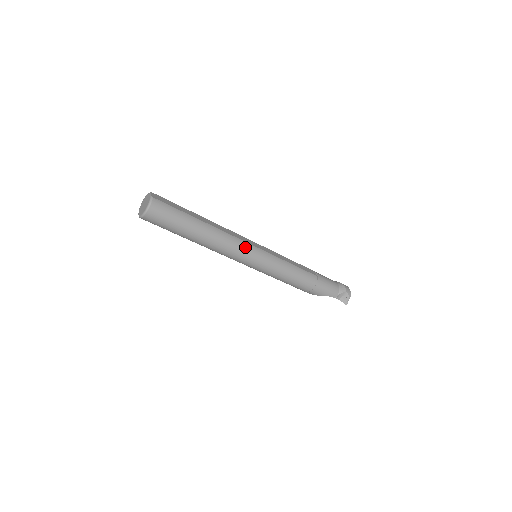
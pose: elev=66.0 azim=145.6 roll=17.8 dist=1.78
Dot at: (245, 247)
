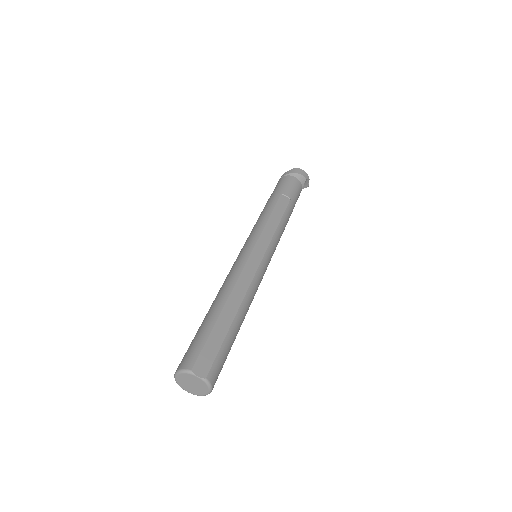
Dot at: (261, 274)
